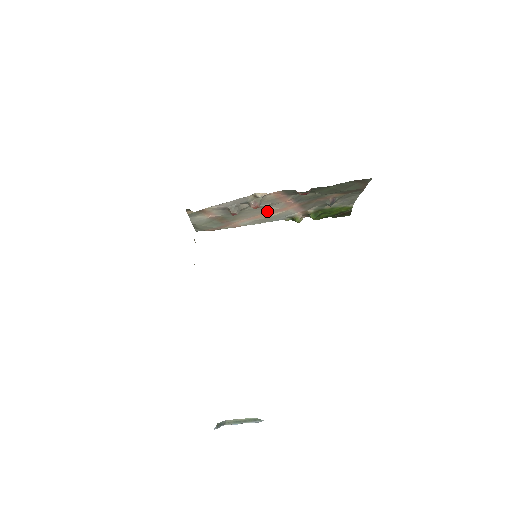
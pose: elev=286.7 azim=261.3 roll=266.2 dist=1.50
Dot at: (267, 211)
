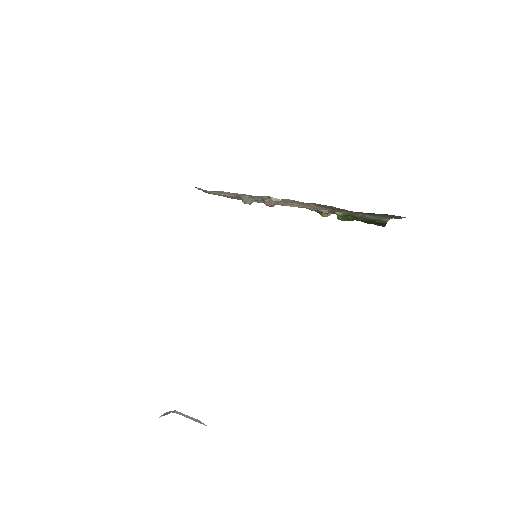
Dot at: (288, 203)
